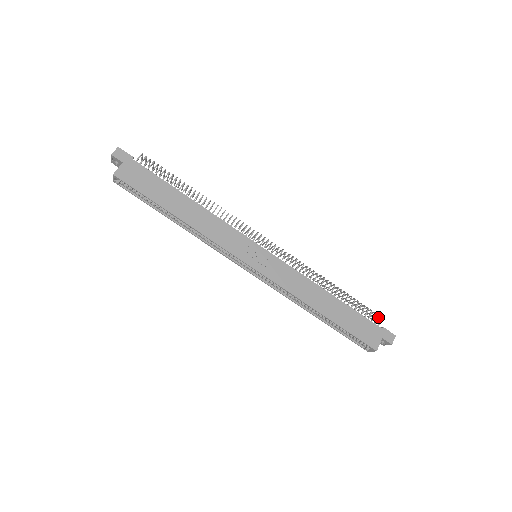
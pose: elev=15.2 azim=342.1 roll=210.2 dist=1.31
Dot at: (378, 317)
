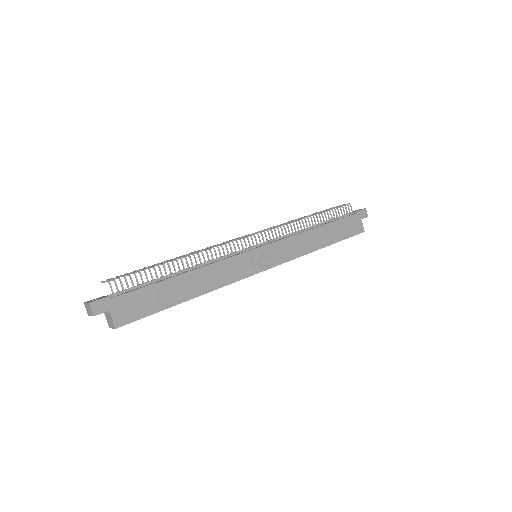
Dot at: occluded
